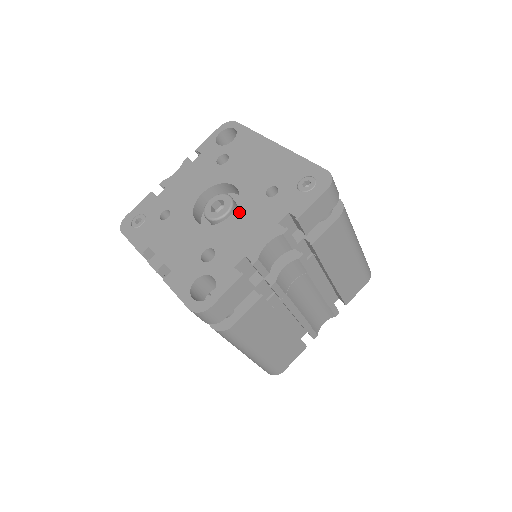
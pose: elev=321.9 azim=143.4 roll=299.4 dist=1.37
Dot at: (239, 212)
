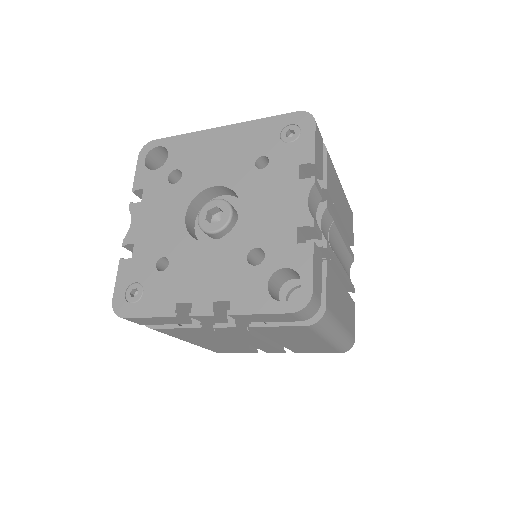
Dot at: (247, 201)
